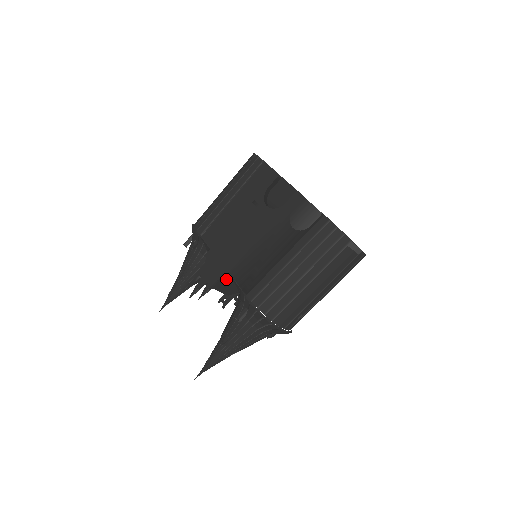
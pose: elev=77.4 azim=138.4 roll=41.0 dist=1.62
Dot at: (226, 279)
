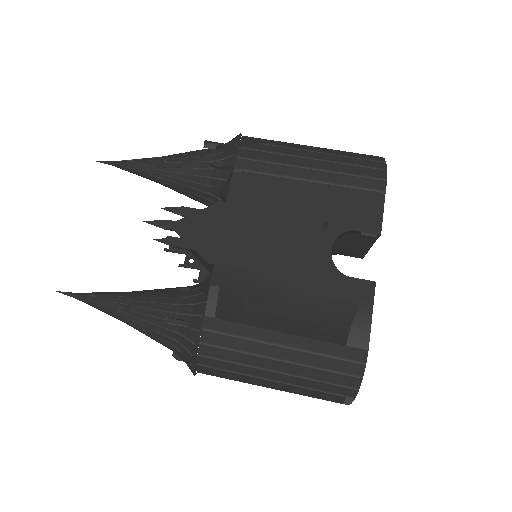
Dot at: occluded
